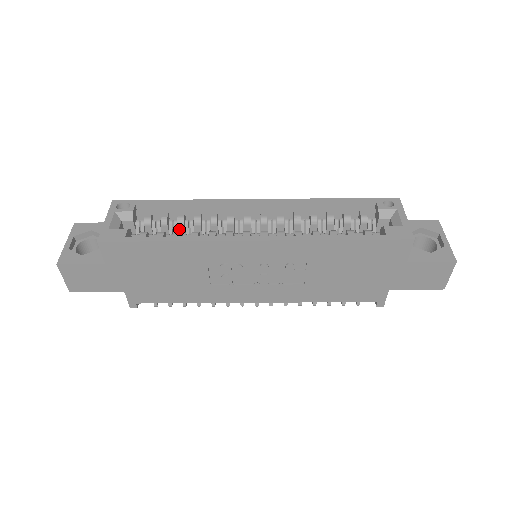
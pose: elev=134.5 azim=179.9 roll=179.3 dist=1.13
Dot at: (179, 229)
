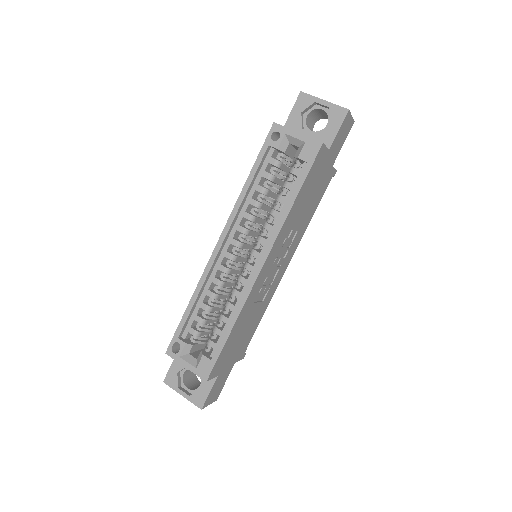
Dot at: (213, 311)
